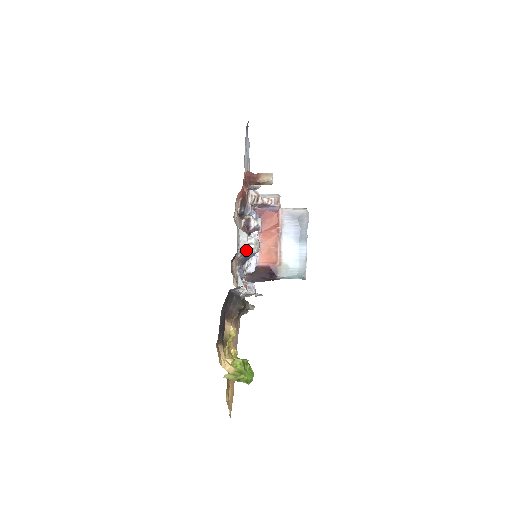
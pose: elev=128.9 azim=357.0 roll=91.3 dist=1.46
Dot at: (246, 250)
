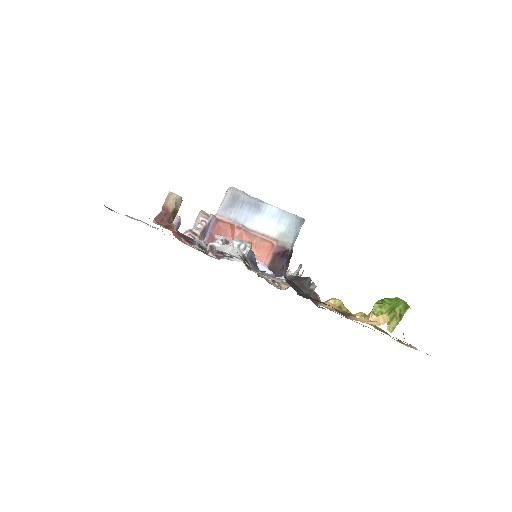
Dot at: occluded
